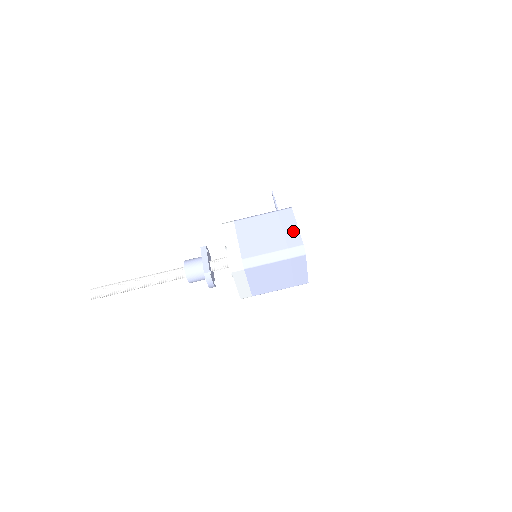
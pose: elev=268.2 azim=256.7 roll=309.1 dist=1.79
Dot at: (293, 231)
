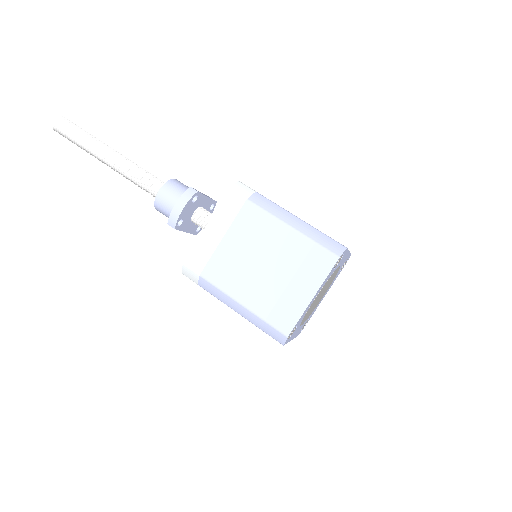
Dot at: occluded
